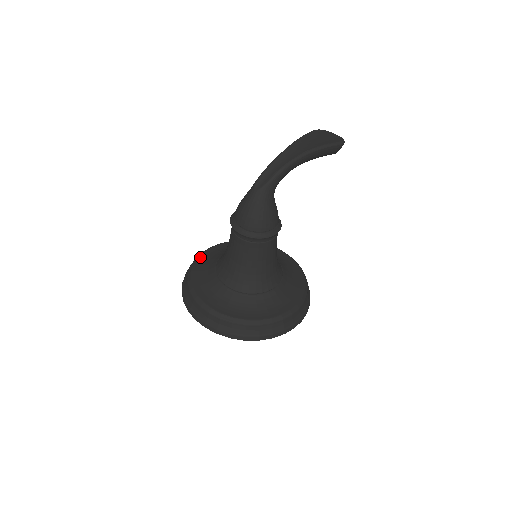
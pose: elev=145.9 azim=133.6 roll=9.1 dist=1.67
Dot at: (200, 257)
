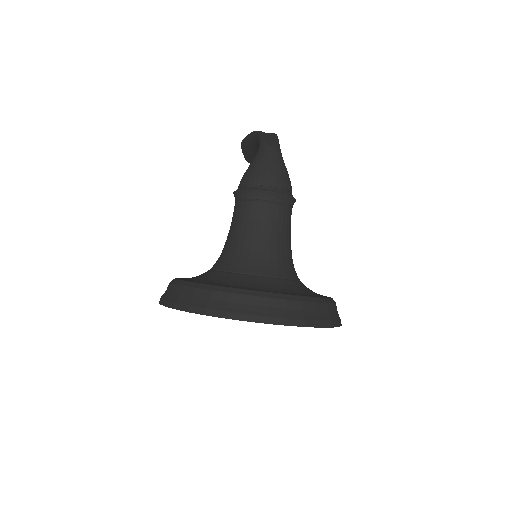
Dot at: occluded
